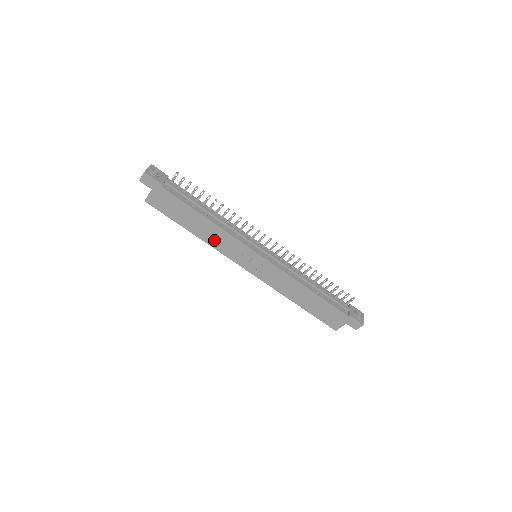
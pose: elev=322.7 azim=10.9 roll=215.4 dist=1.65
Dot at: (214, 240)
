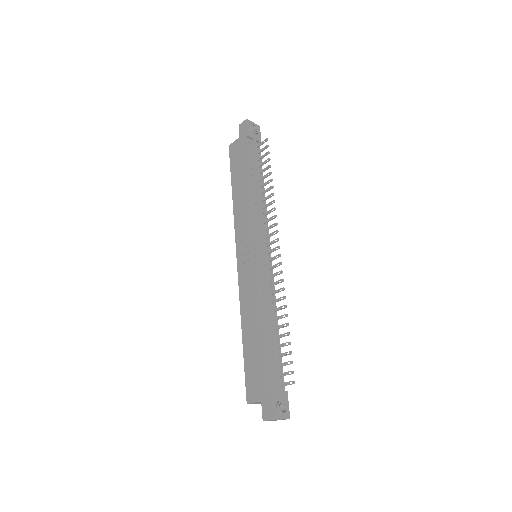
Dot at: (240, 210)
